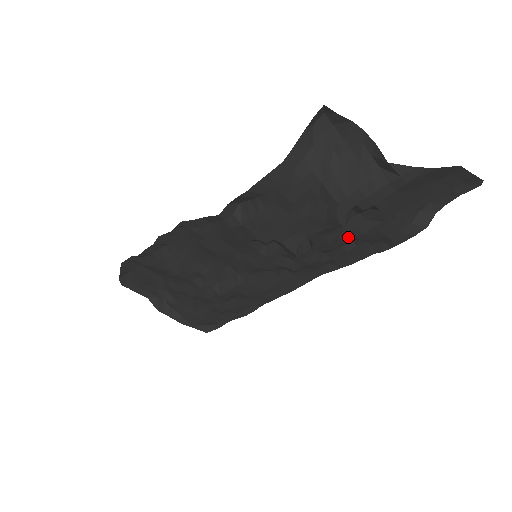
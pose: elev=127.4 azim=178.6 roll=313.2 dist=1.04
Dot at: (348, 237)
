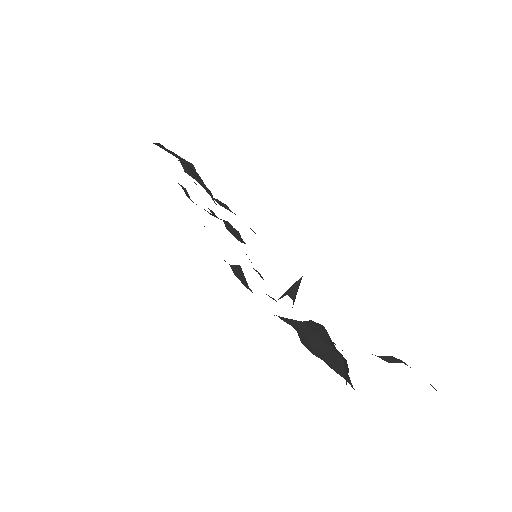
Dot at: occluded
